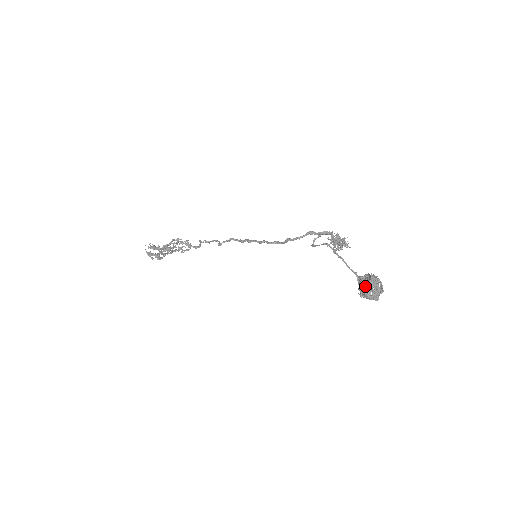
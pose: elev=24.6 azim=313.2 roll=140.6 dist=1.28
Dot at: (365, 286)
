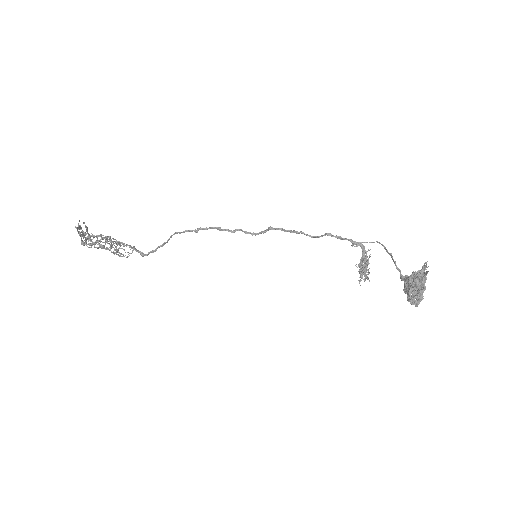
Dot at: occluded
